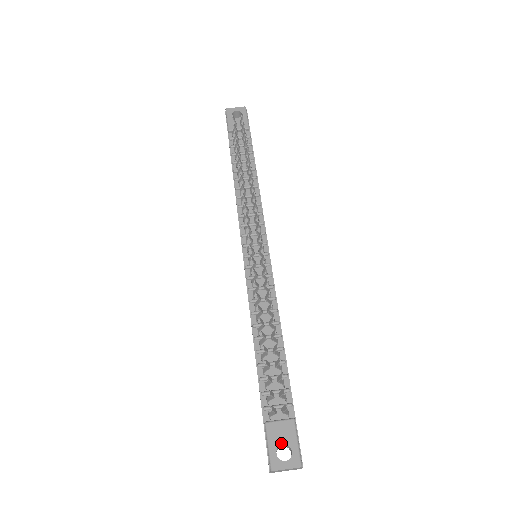
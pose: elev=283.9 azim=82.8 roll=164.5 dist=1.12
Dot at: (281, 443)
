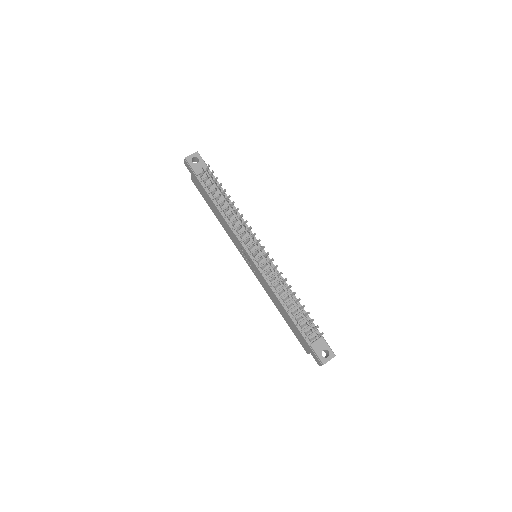
Dot at: (322, 350)
